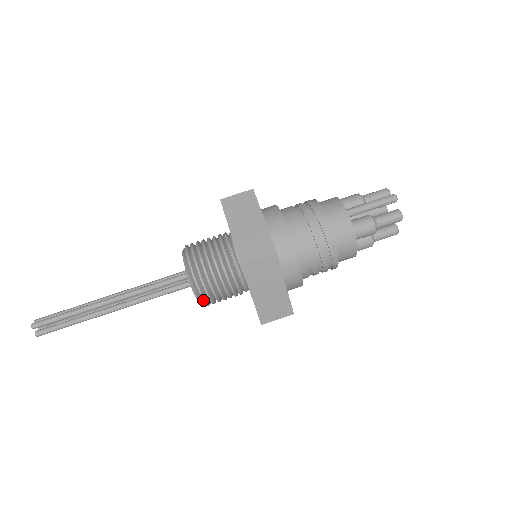
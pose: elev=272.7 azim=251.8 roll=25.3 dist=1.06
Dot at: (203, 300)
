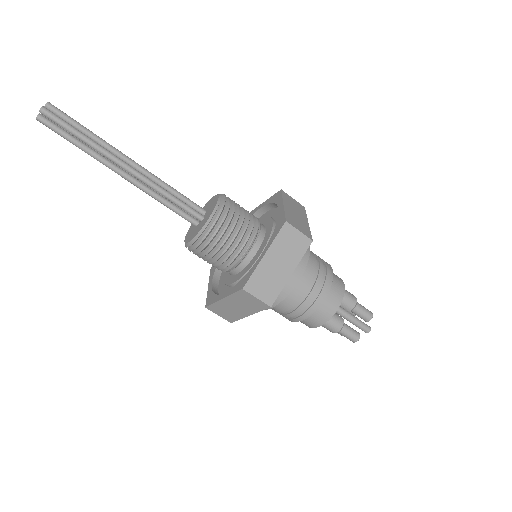
Dot at: (190, 250)
